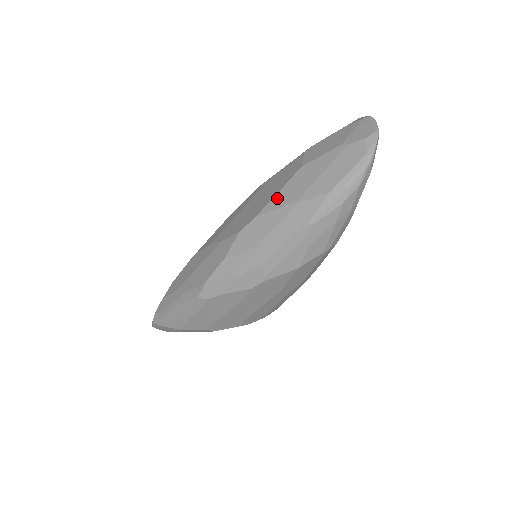
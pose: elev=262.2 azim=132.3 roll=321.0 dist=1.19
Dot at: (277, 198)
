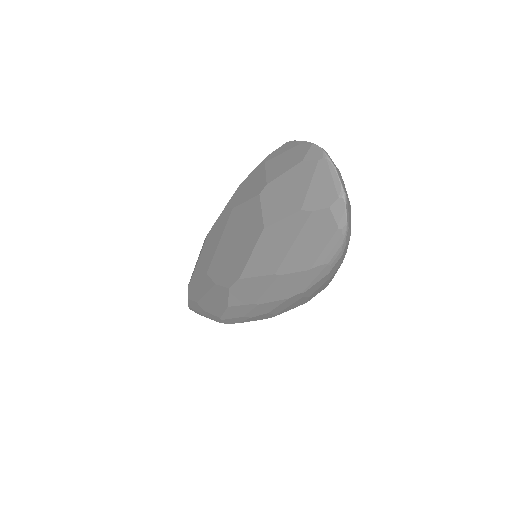
Dot at: (252, 263)
